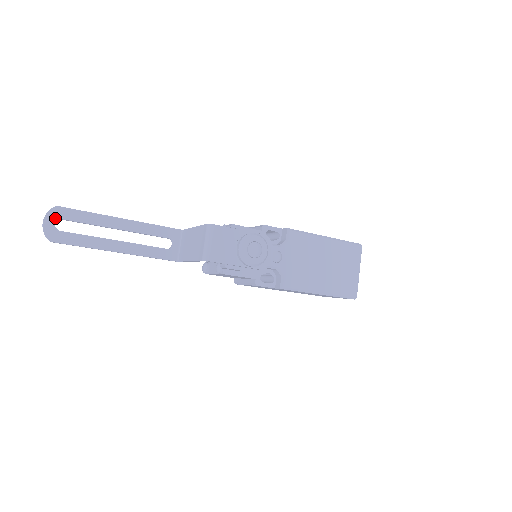
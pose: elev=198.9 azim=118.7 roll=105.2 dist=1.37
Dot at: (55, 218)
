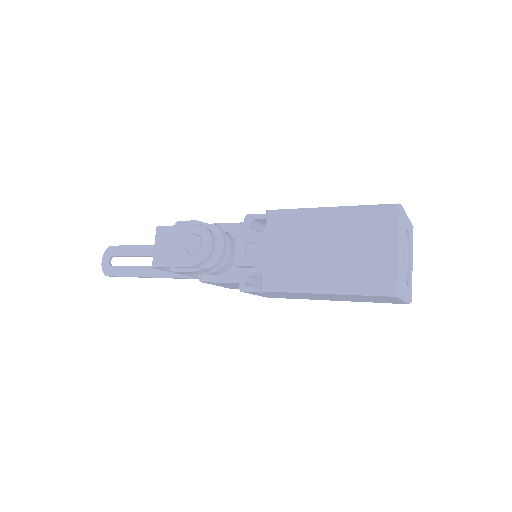
Dot at: (109, 256)
